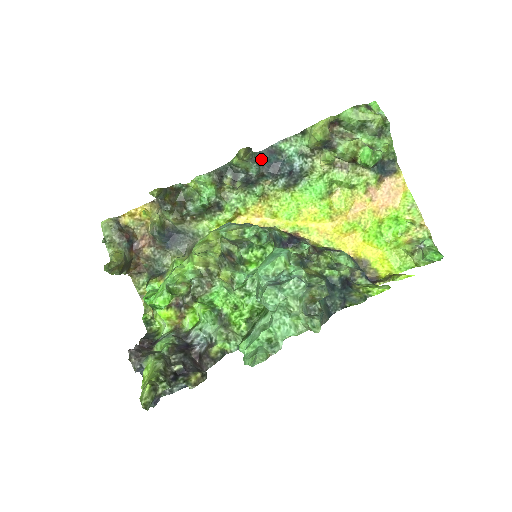
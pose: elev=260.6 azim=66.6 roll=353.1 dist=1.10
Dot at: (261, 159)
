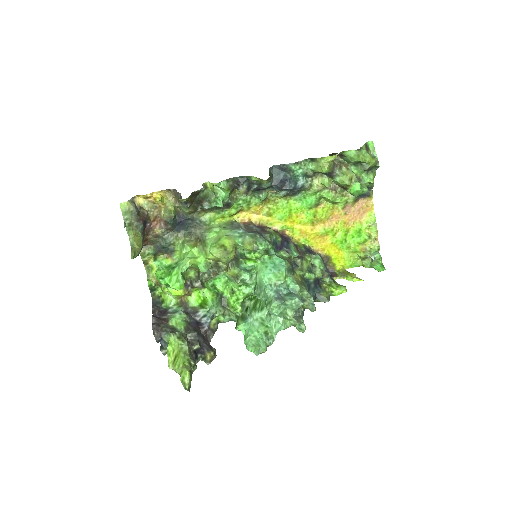
Dot at: (272, 173)
